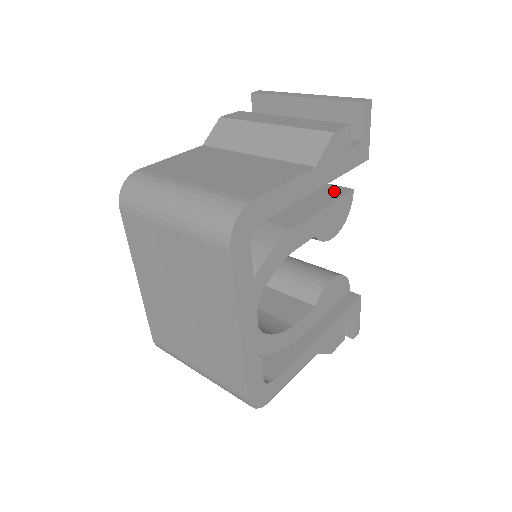
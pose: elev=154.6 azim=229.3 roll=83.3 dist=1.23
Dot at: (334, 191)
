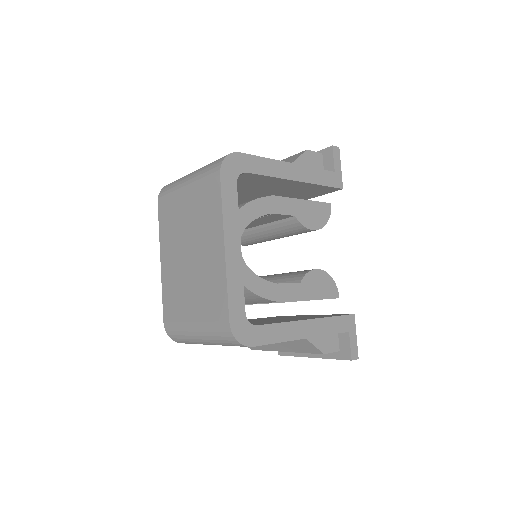
Dot at: occluded
